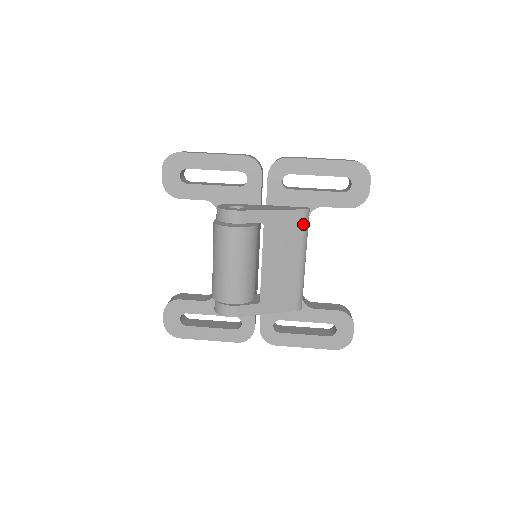
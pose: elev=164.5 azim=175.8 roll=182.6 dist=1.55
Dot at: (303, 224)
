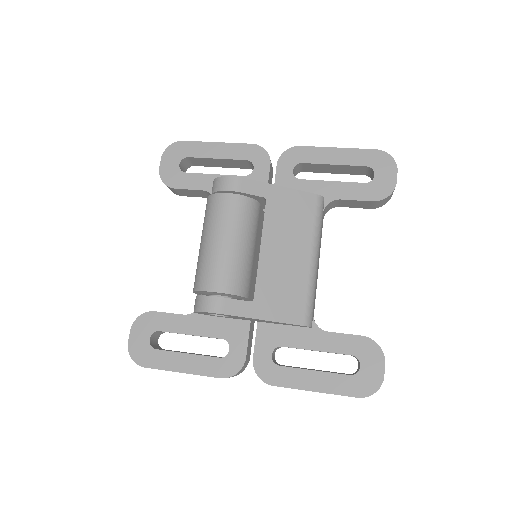
Dot at: (315, 211)
